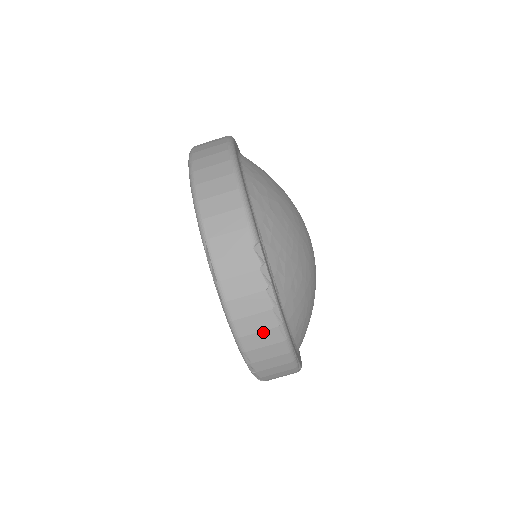
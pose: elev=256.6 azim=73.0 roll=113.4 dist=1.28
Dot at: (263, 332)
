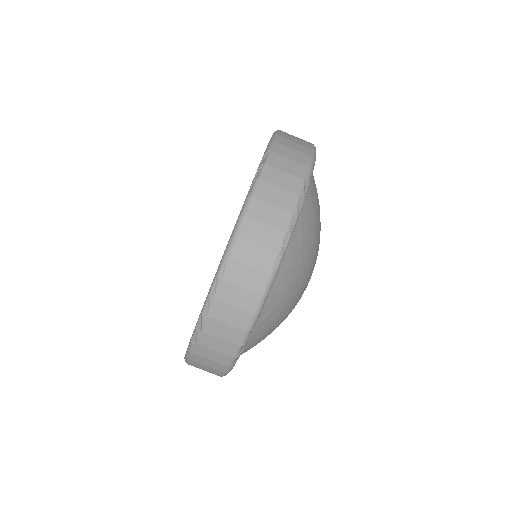
Dot at: (261, 248)
